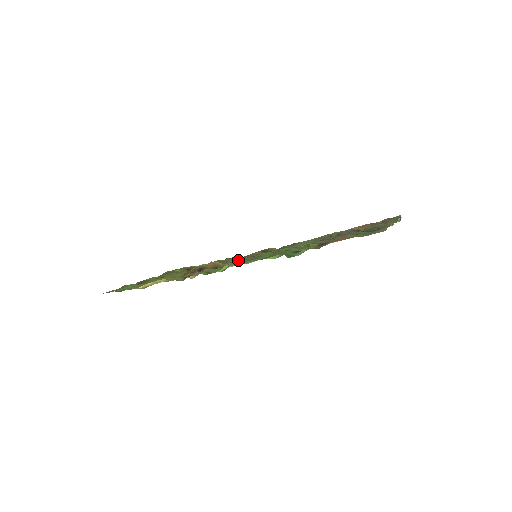
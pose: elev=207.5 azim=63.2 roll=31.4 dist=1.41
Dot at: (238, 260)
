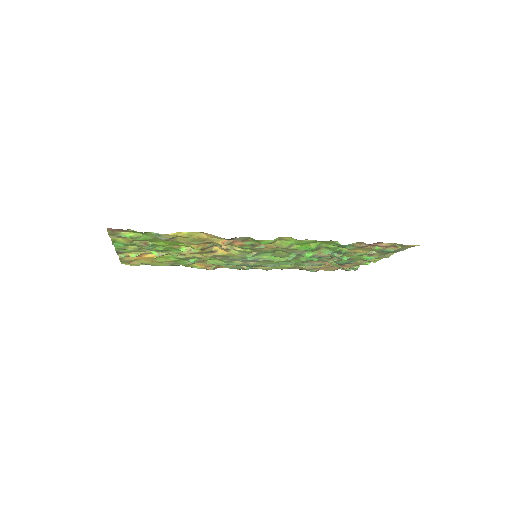
Dot at: (228, 258)
